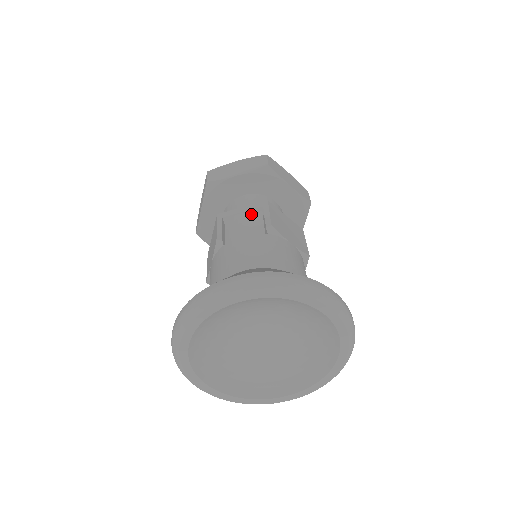
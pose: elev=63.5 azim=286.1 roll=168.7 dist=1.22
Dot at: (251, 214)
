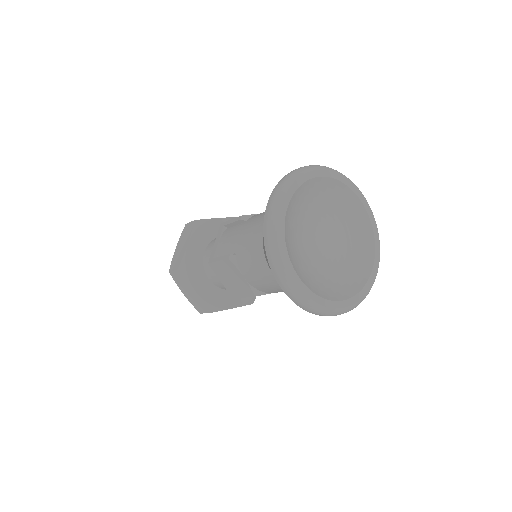
Dot at: (224, 235)
